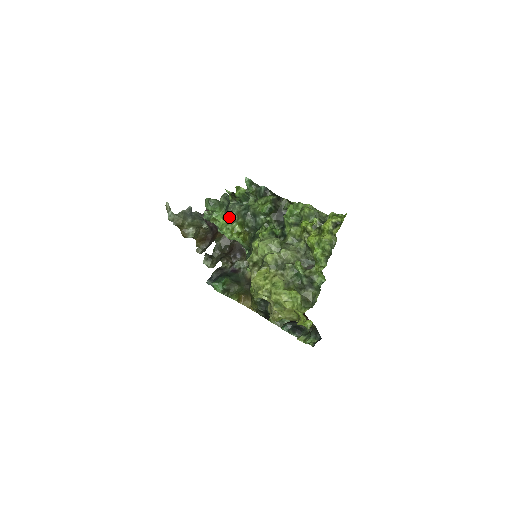
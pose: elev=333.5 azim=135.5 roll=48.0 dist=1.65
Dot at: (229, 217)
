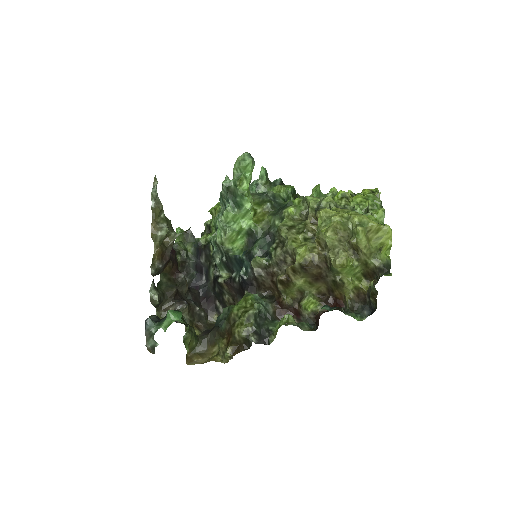
Dot at: occluded
